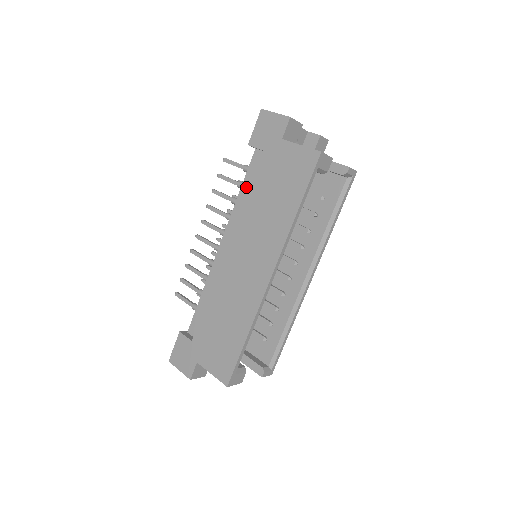
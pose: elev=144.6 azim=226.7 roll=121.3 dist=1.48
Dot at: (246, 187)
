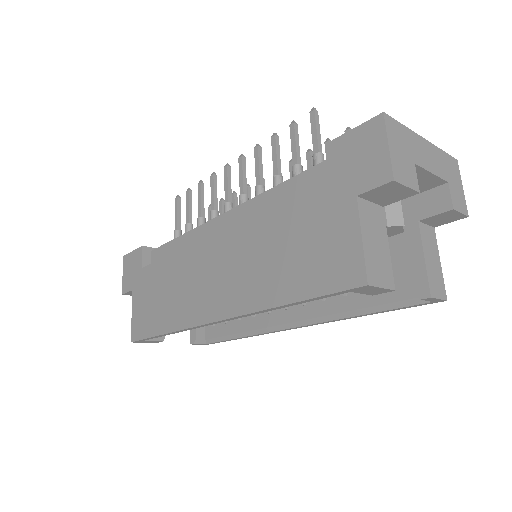
Dot at: (286, 190)
